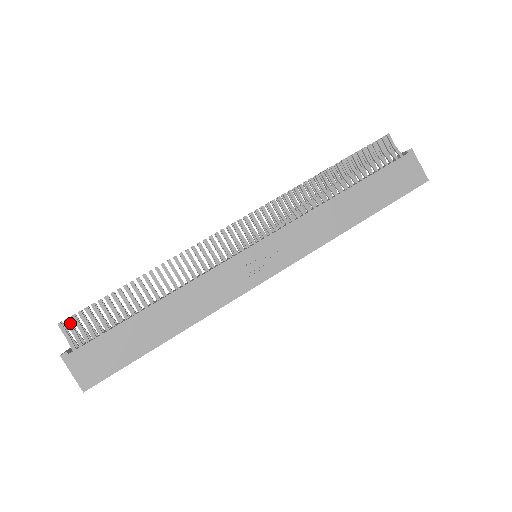
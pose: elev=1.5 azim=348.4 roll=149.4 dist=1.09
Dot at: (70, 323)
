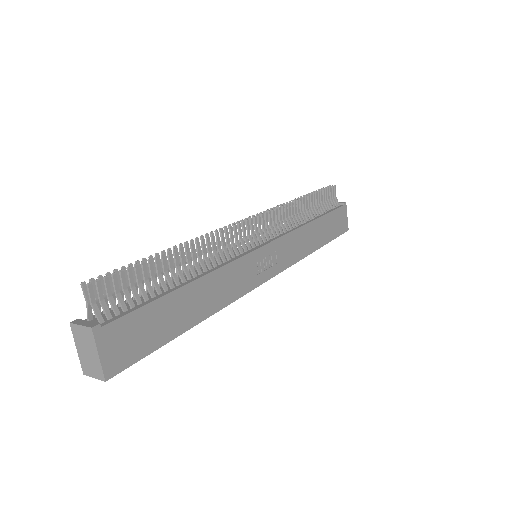
Dot at: (101, 286)
